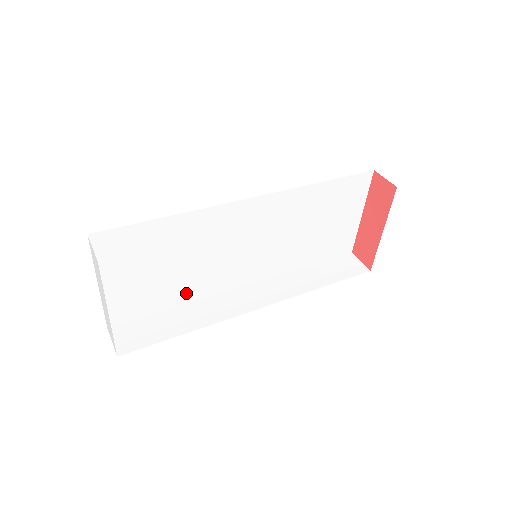
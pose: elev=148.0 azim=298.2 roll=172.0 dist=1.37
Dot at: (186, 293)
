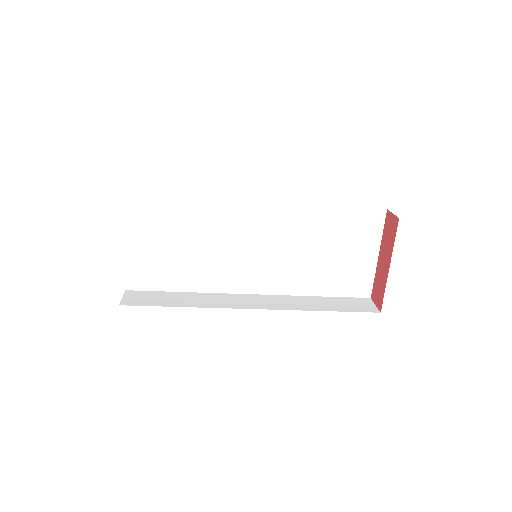
Dot at: (195, 281)
